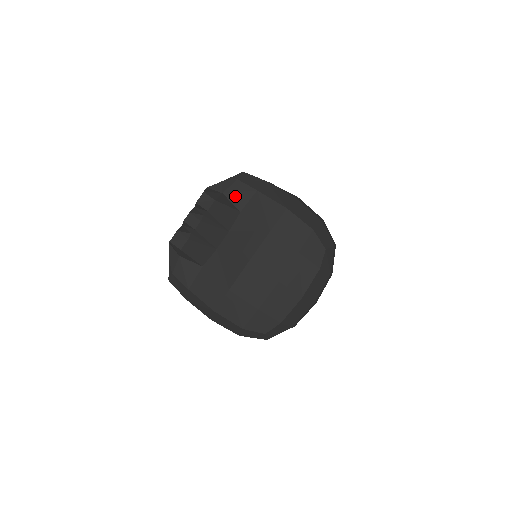
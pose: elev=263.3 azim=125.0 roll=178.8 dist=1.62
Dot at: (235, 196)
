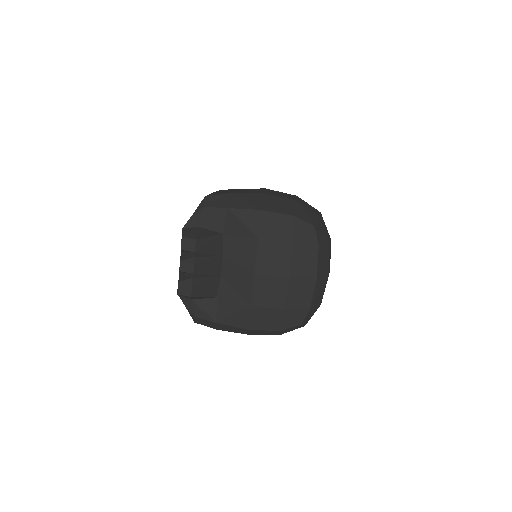
Dot at: (211, 223)
